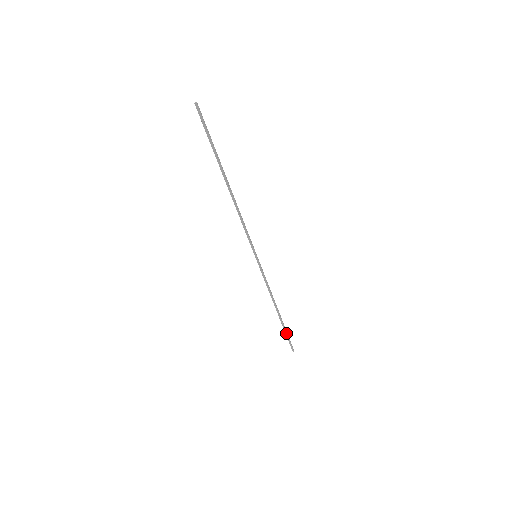
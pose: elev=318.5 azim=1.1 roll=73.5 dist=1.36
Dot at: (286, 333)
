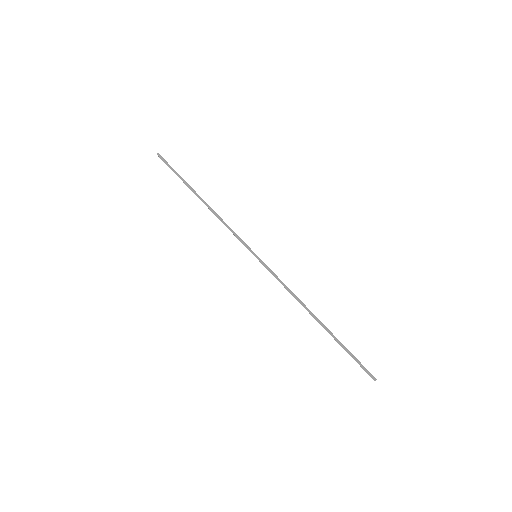
Dot at: (345, 350)
